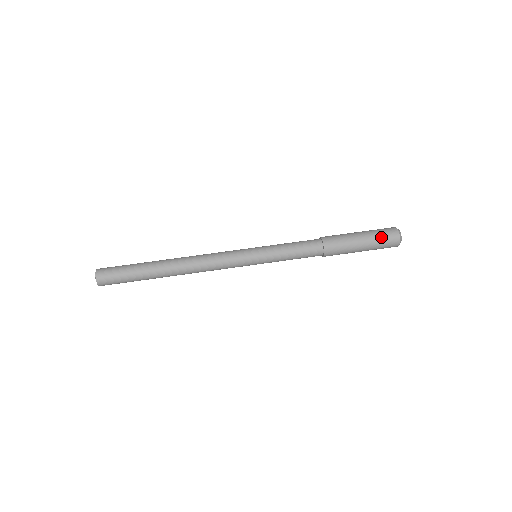
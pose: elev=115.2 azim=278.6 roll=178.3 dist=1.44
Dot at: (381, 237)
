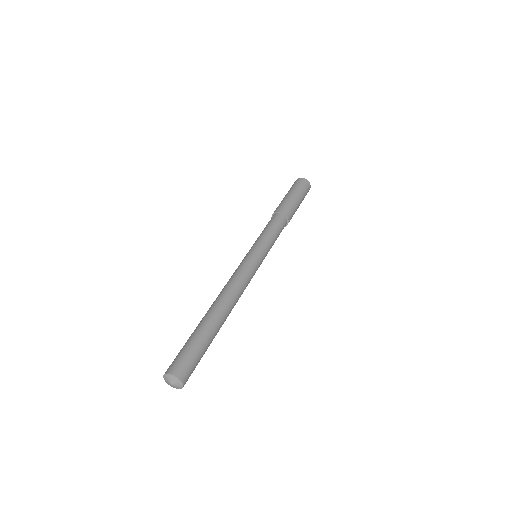
Dot at: (306, 193)
